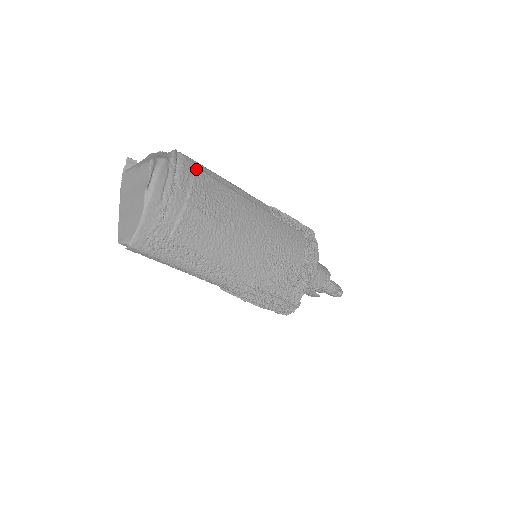
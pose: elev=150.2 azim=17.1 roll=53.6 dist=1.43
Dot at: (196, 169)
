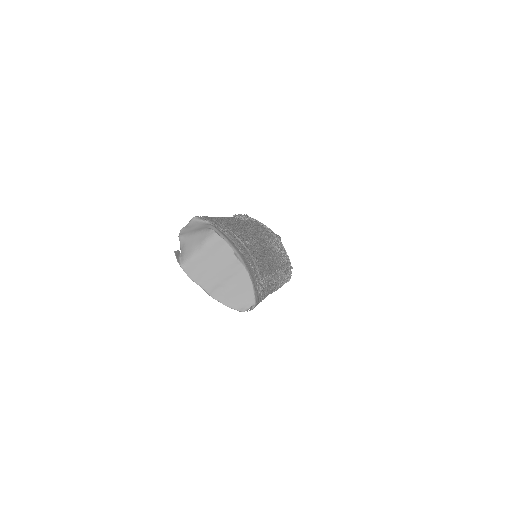
Dot at: (215, 220)
